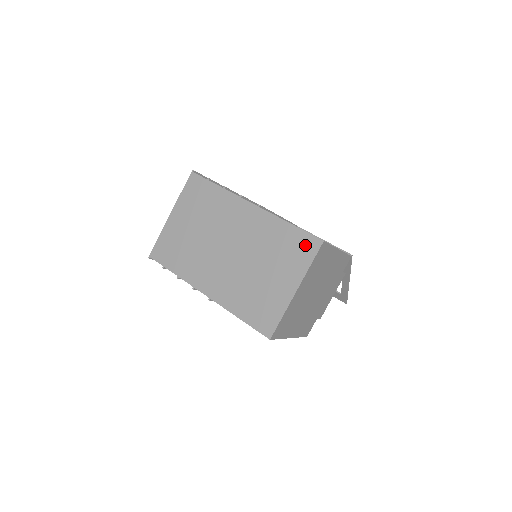
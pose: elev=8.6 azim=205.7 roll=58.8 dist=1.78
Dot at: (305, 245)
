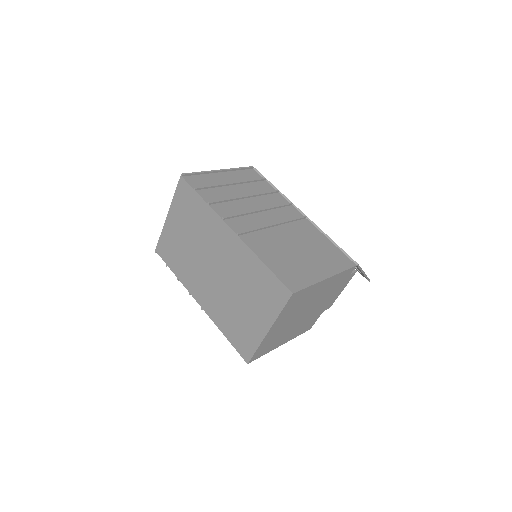
Dot at: (276, 291)
